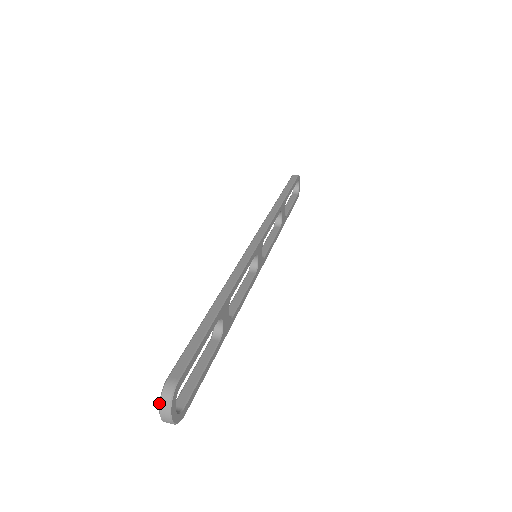
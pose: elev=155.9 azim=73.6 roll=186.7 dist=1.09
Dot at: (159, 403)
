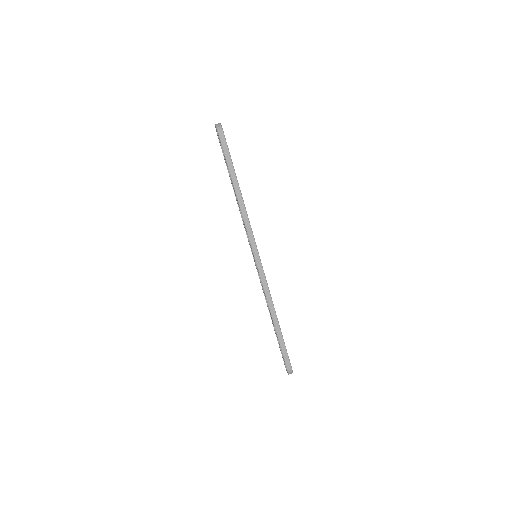
Dot at: occluded
